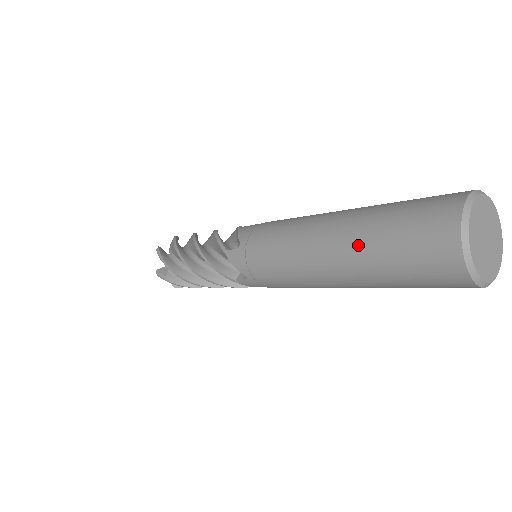
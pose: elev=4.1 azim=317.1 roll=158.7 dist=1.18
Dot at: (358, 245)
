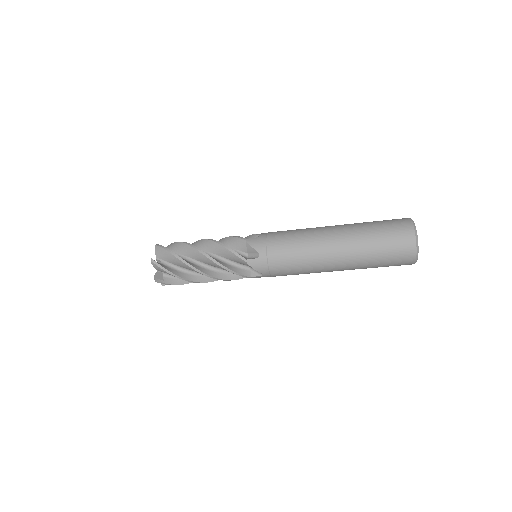
Dot at: (357, 230)
